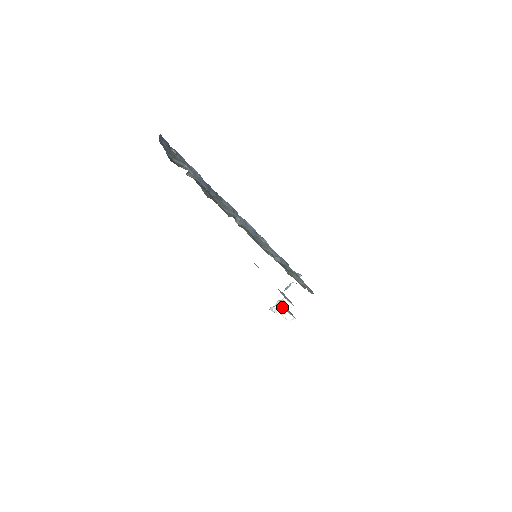
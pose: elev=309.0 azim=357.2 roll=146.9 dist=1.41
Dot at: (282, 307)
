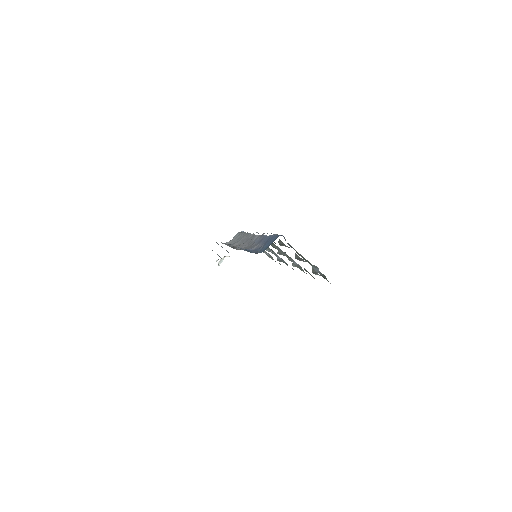
Dot at: (222, 259)
